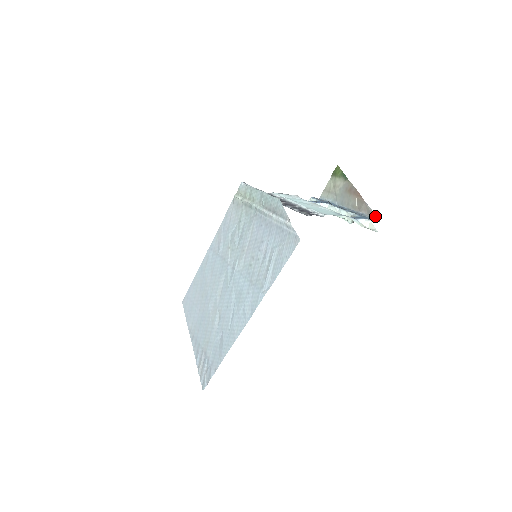
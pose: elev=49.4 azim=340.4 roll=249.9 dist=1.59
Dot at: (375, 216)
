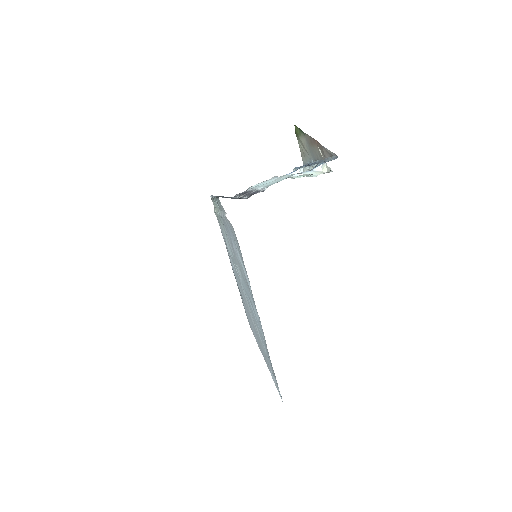
Dot at: (334, 155)
